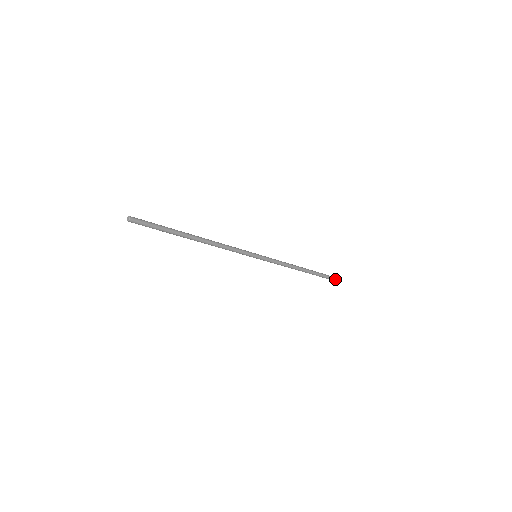
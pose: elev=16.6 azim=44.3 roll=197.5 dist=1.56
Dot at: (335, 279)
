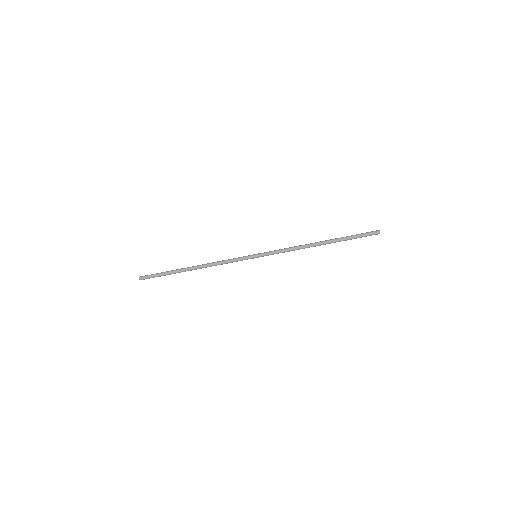
Dot at: (374, 231)
